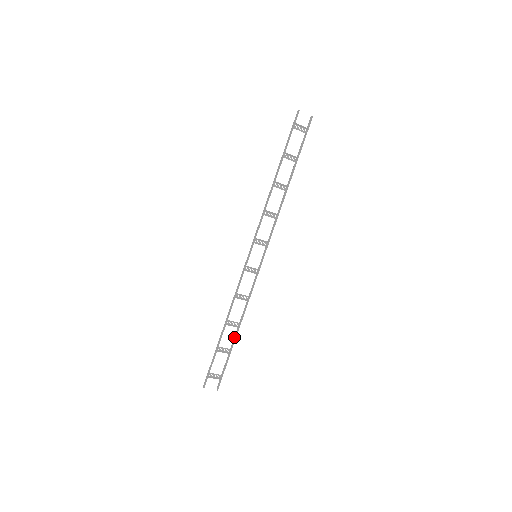
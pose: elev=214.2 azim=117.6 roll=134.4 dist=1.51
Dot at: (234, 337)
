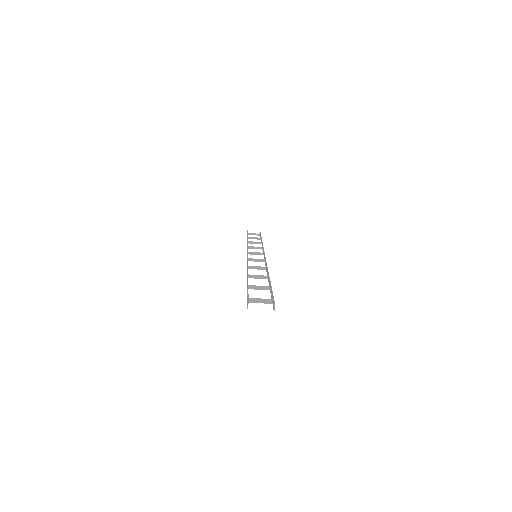
Dot at: occluded
